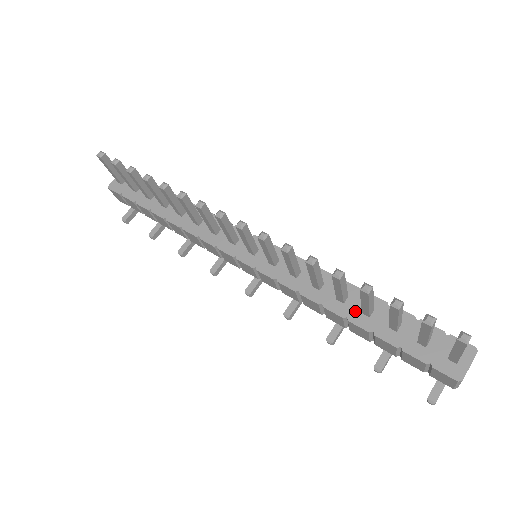
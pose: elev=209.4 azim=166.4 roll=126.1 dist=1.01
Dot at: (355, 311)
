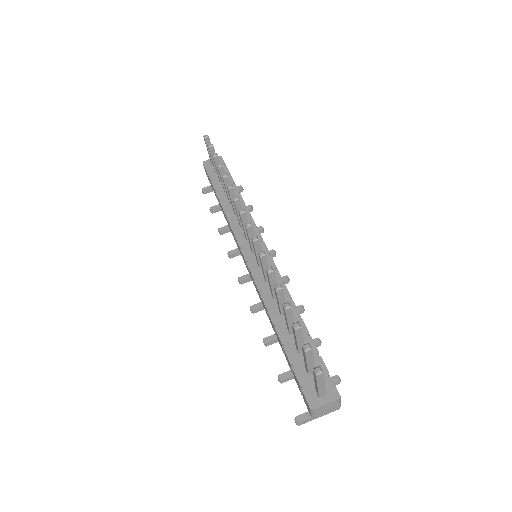
Dot at: (284, 325)
